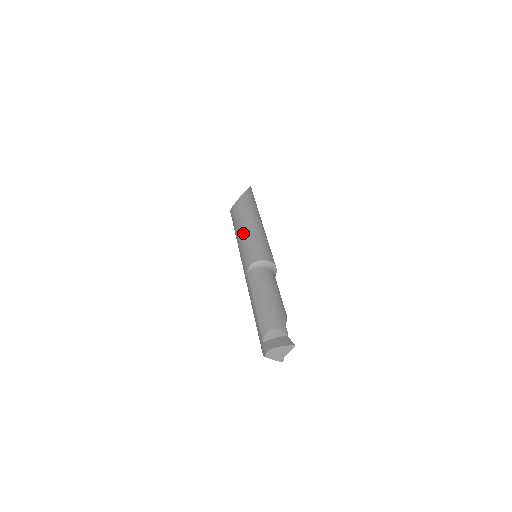
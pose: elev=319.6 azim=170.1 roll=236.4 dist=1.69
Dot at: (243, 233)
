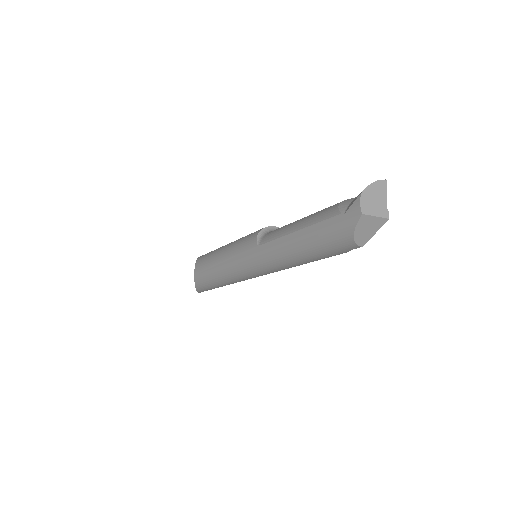
Dot at: (224, 250)
